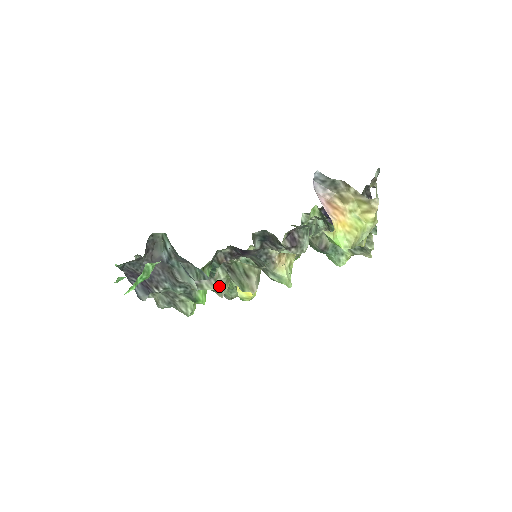
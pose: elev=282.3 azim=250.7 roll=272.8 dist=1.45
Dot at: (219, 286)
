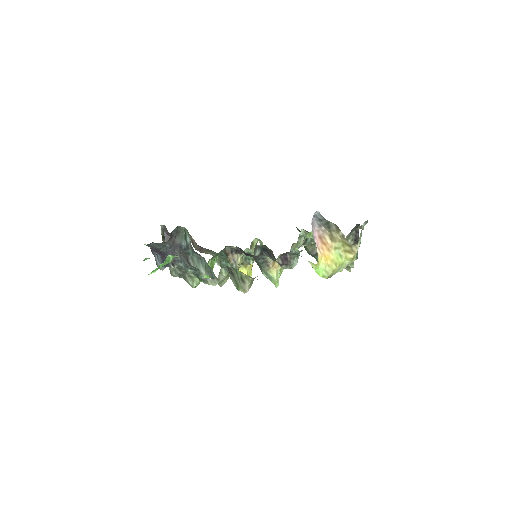
Dot at: (220, 280)
